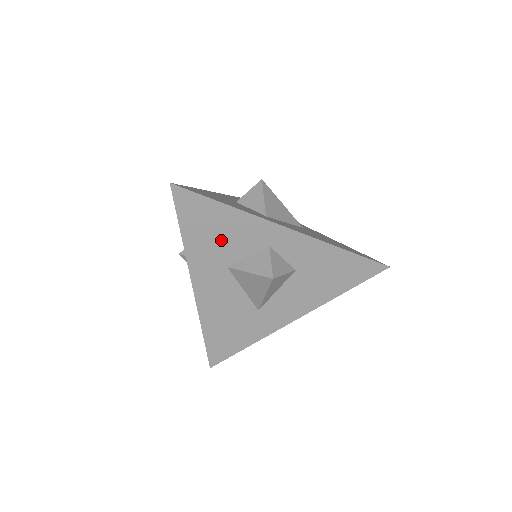
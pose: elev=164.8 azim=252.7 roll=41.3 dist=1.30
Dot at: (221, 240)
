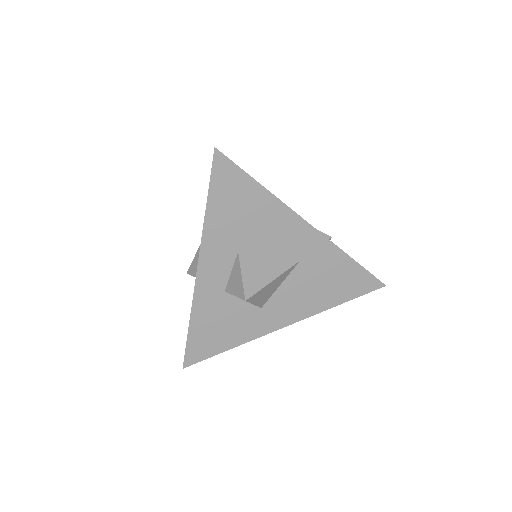
Dot at: occluded
